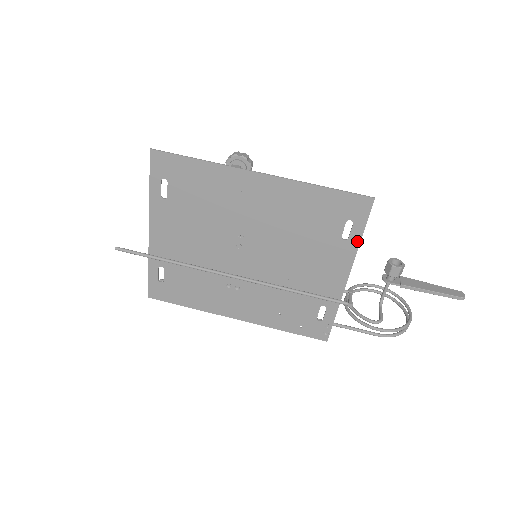
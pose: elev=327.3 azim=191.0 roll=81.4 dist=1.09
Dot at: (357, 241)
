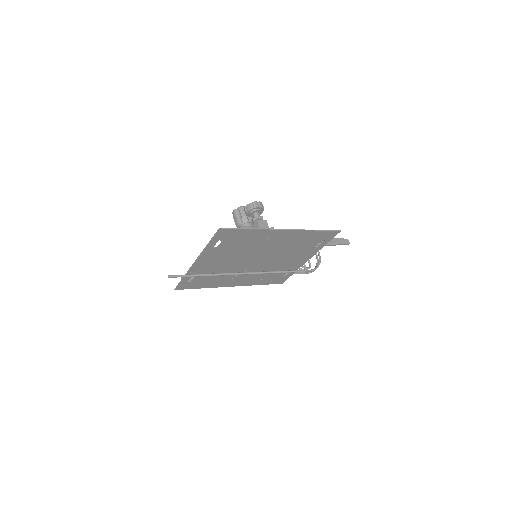
Dot at: (322, 246)
